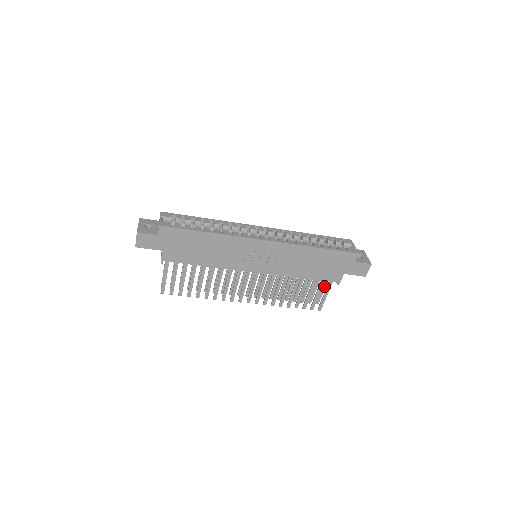
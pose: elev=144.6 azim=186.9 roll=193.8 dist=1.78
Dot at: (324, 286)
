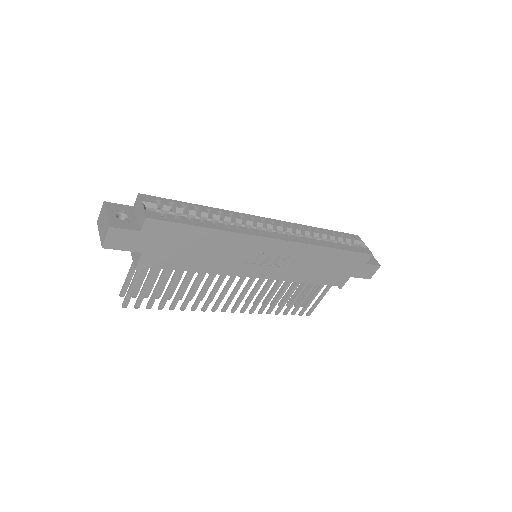
Dot at: (317, 287)
